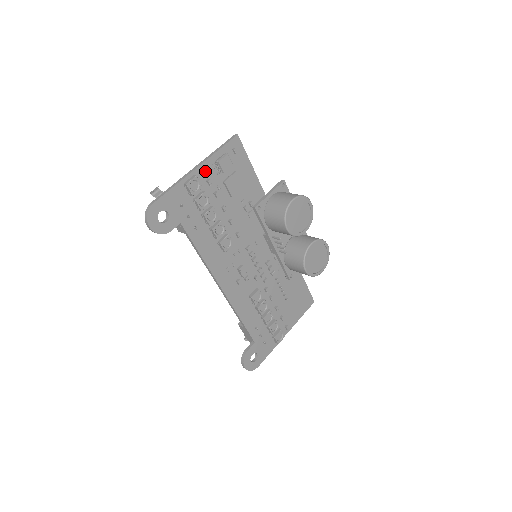
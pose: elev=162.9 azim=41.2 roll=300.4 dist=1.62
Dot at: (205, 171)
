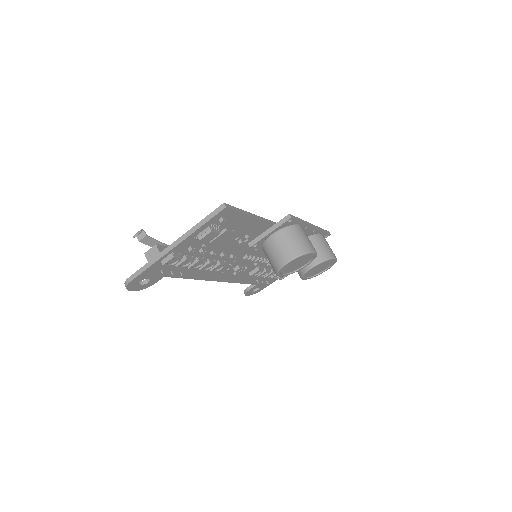
Dot at: (185, 244)
